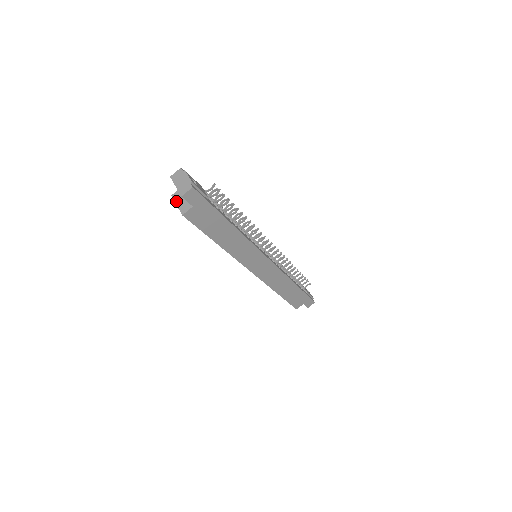
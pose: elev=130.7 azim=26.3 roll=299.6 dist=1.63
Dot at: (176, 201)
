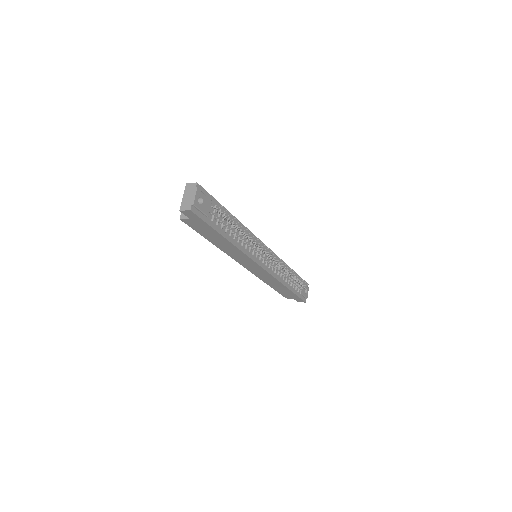
Dot at: occluded
